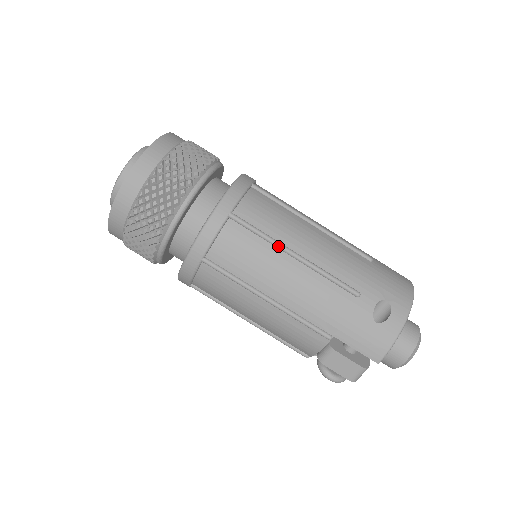
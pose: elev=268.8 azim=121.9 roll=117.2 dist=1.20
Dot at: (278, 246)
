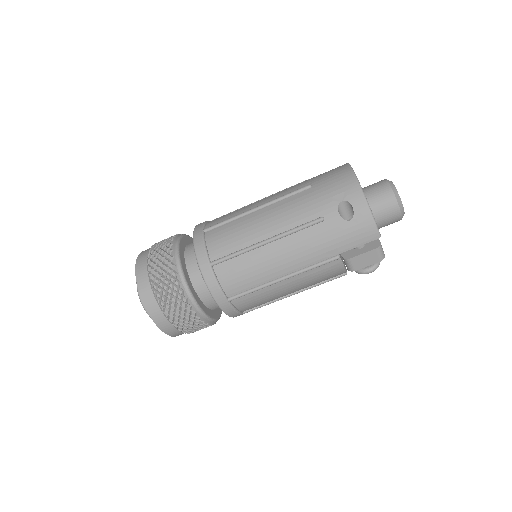
Dot at: (252, 249)
